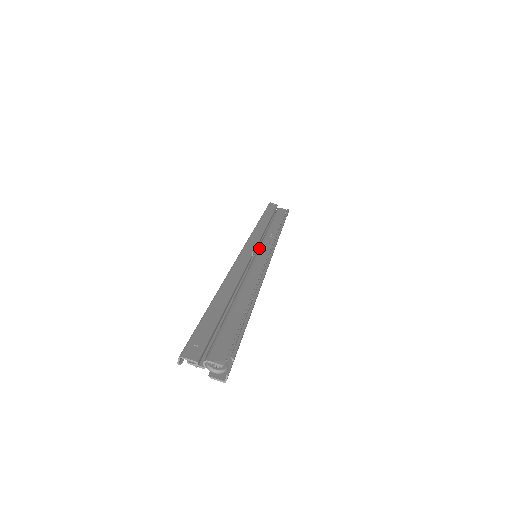
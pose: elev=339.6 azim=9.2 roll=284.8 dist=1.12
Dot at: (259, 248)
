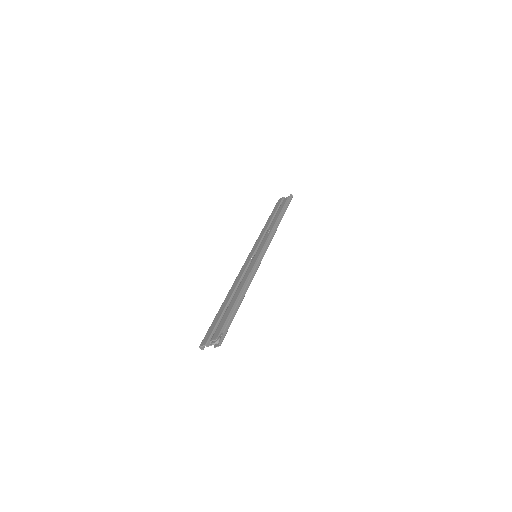
Dot at: (257, 249)
